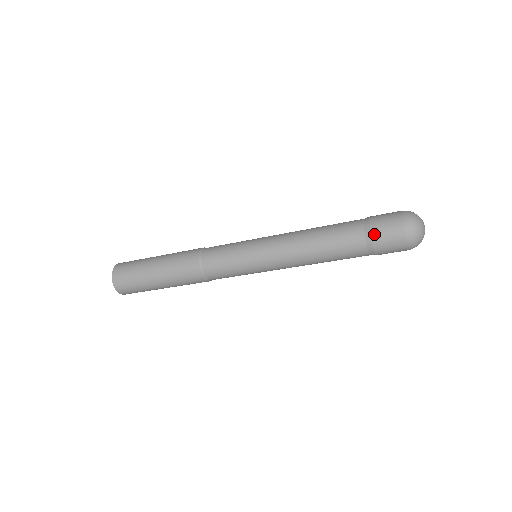
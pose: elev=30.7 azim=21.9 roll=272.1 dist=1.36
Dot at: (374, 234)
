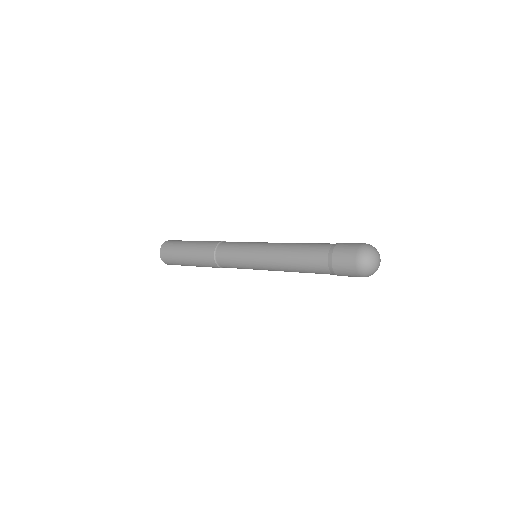
Dot at: (336, 272)
